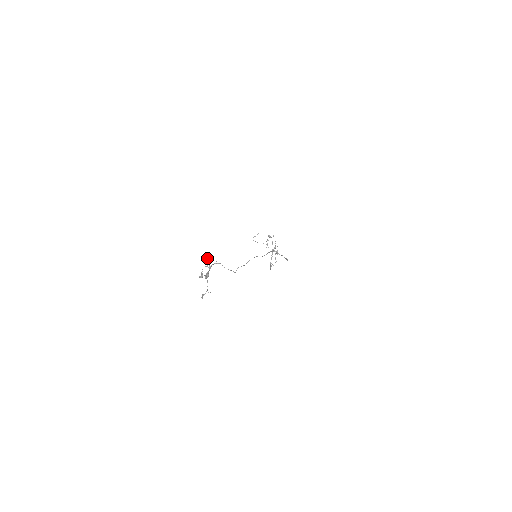
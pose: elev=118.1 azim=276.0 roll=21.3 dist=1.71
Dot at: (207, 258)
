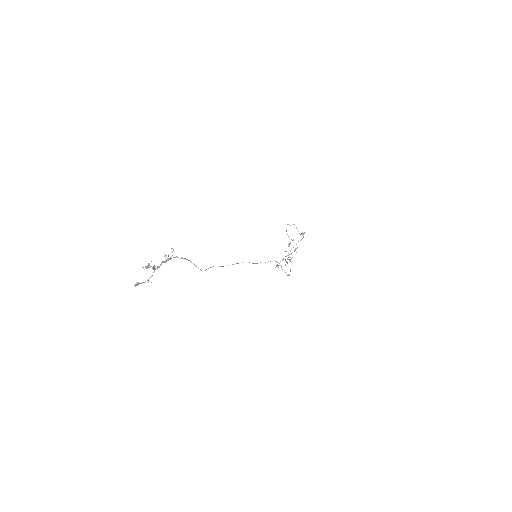
Dot at: occluded
